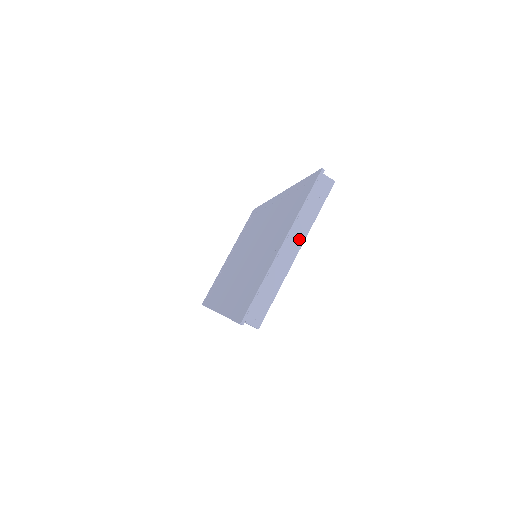
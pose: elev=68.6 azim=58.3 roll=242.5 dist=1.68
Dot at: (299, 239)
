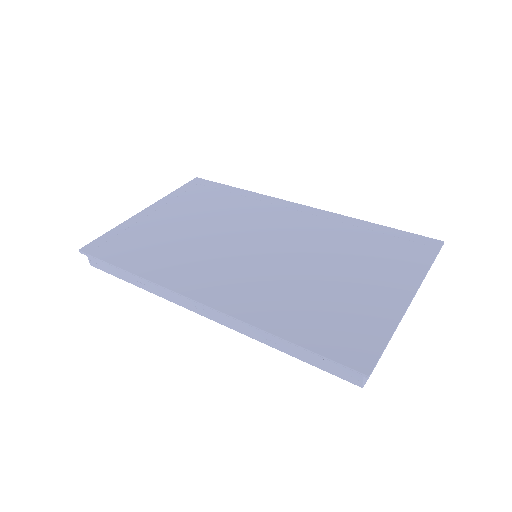
Dot at: occluded
